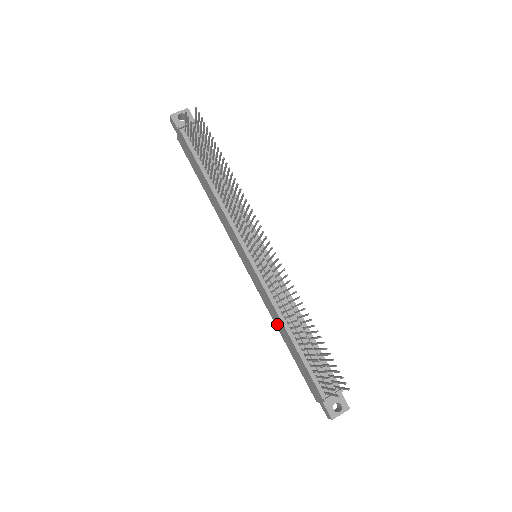
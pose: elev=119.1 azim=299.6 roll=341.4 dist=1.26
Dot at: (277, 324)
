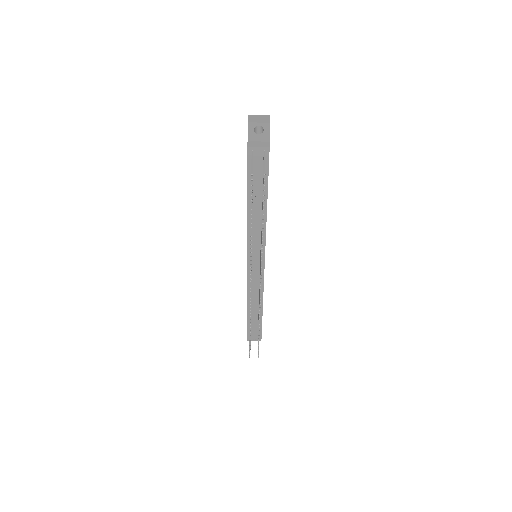
Dot at: occluded
